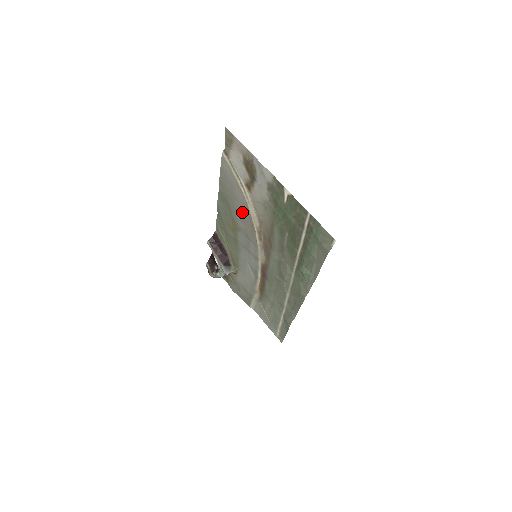
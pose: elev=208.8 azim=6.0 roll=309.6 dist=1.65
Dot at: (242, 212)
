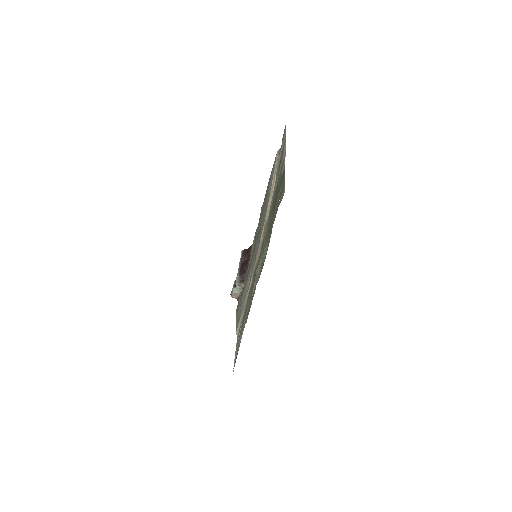
Dot at: occluded
